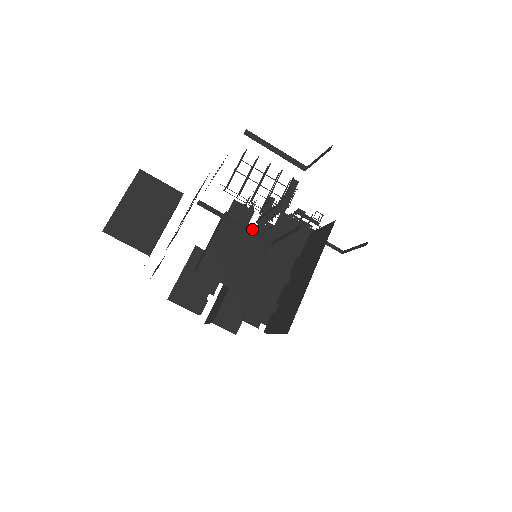
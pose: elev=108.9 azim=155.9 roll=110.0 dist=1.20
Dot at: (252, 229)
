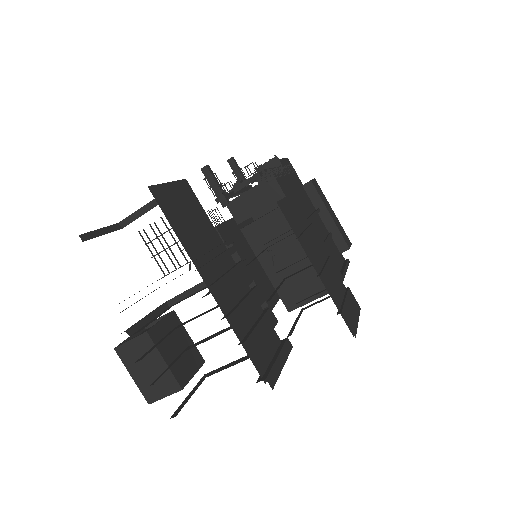
Dot at: occluded
